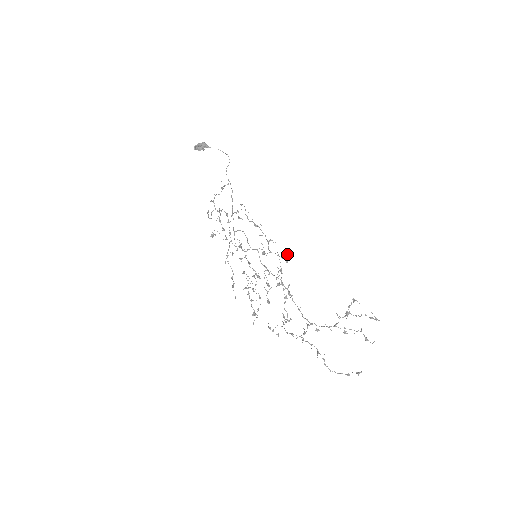
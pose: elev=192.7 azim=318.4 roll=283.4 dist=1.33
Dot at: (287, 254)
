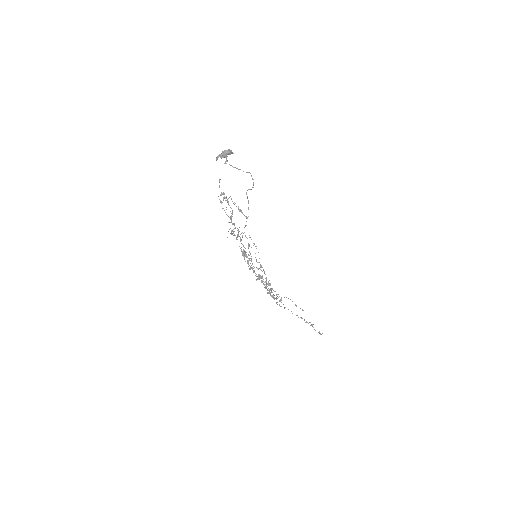
Dot at: occluded
